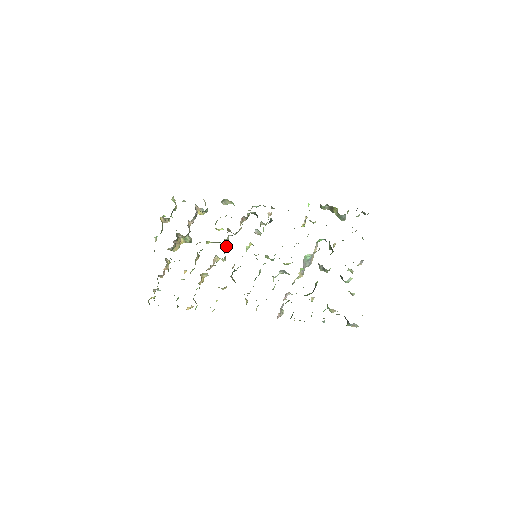
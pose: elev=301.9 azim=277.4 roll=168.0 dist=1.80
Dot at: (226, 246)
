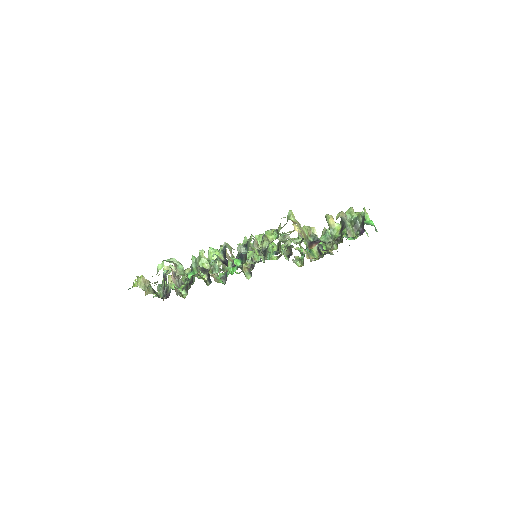
Dot at: occluded
